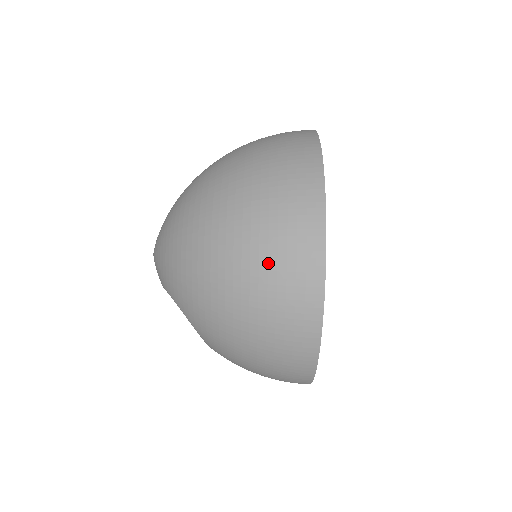
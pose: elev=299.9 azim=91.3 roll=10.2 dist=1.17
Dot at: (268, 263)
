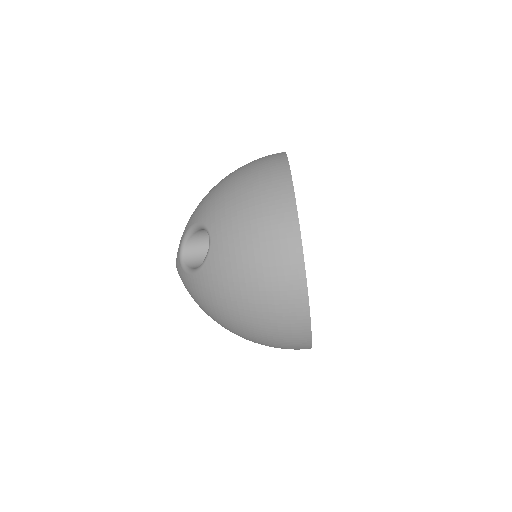
Dot at: occluded
